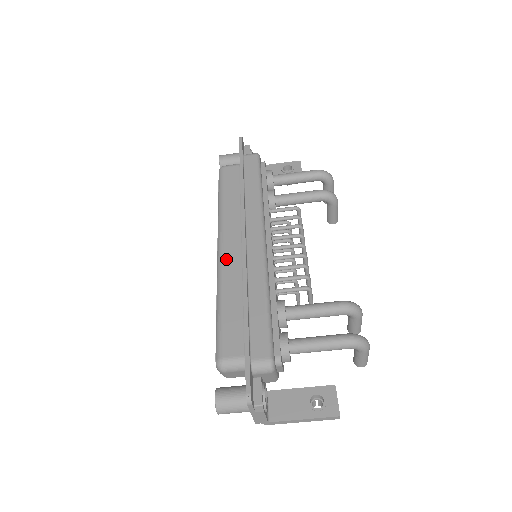
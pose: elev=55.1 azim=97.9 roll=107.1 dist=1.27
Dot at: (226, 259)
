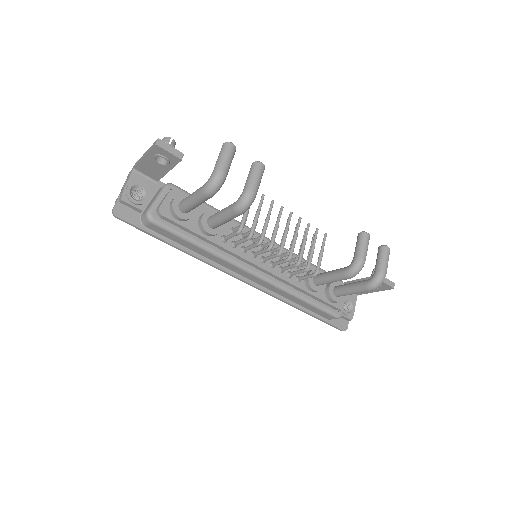
Dot at: occluded
